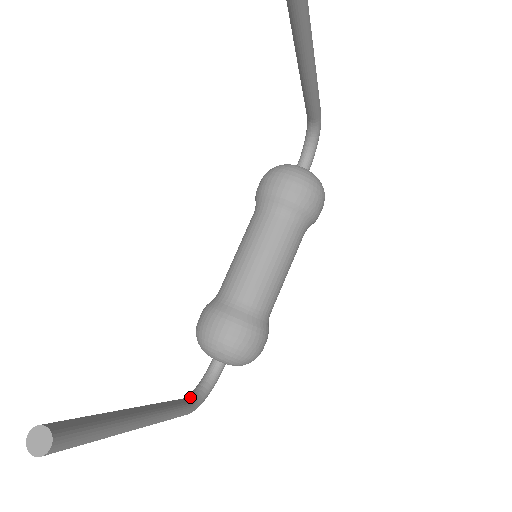
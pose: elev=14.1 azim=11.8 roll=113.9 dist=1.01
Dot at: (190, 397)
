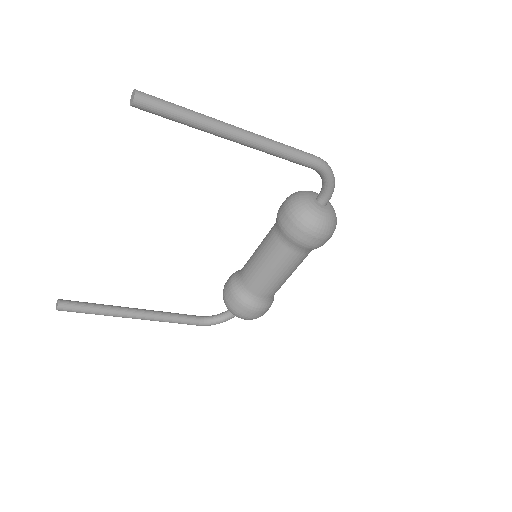
Dot at: (204, 317)
